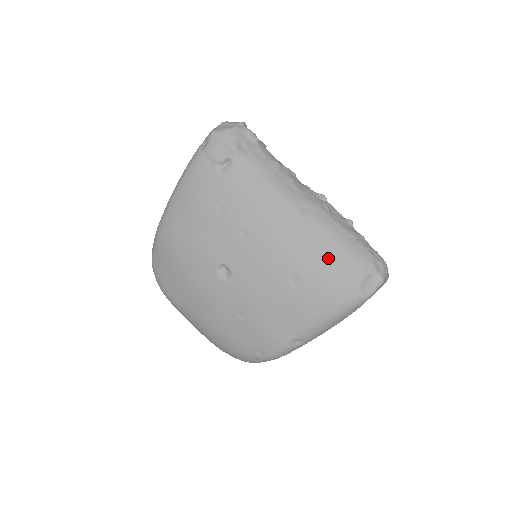
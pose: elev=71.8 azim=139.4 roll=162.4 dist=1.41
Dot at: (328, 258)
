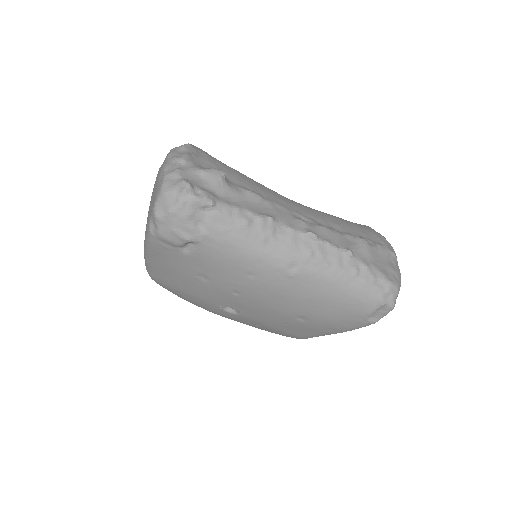
Dot at: (331, 304)
